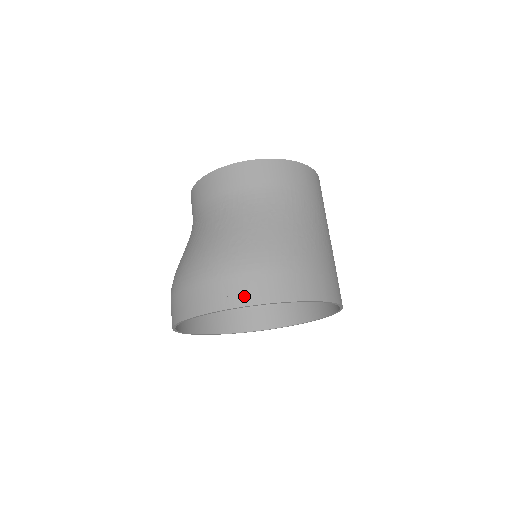
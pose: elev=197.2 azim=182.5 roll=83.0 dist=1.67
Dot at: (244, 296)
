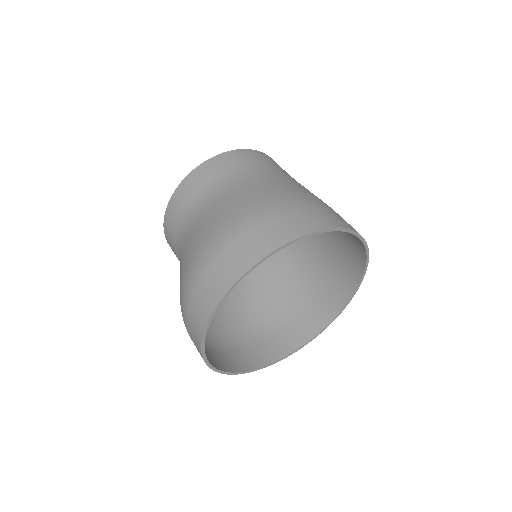
Dot at: (286, 233)
